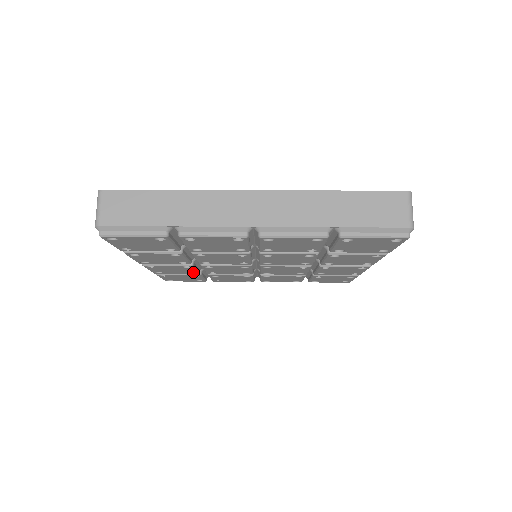
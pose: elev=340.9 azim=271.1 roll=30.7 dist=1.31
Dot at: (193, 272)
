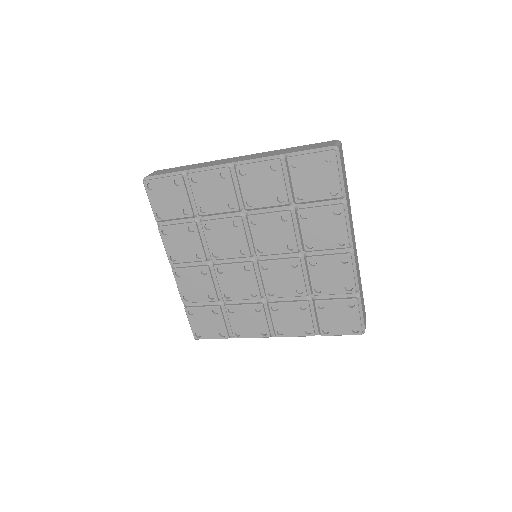
Dot at: (212, 299)
